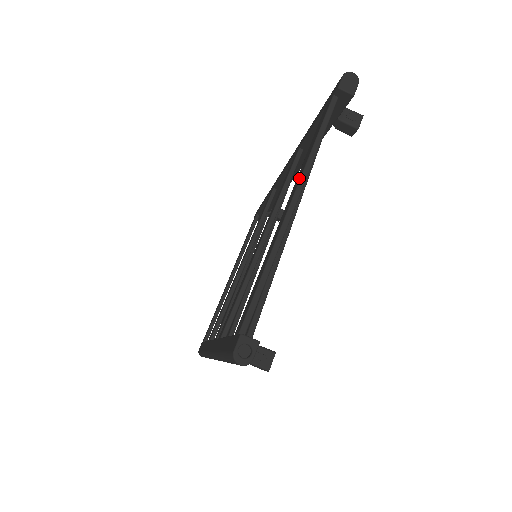
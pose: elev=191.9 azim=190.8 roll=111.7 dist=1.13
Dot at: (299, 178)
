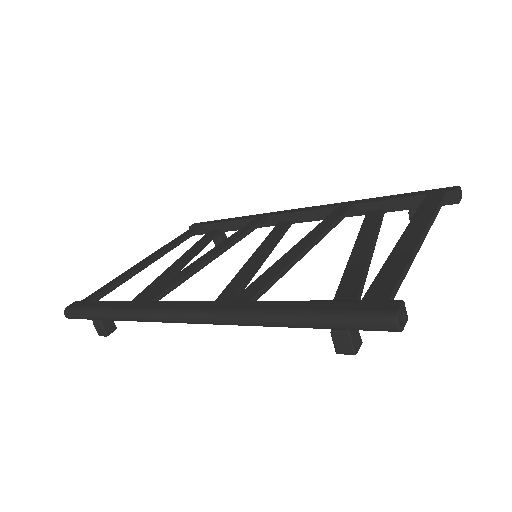
Dot at: (427, 222)
